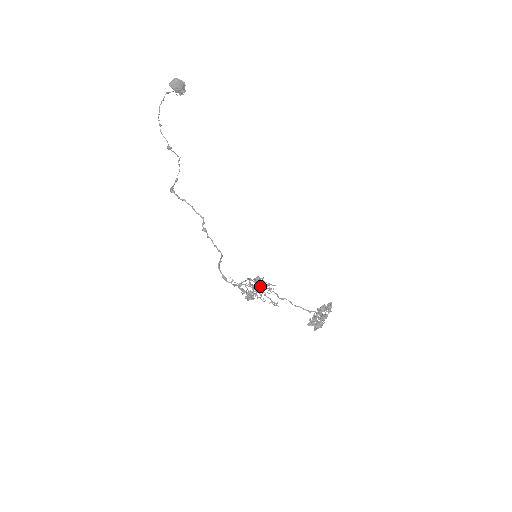
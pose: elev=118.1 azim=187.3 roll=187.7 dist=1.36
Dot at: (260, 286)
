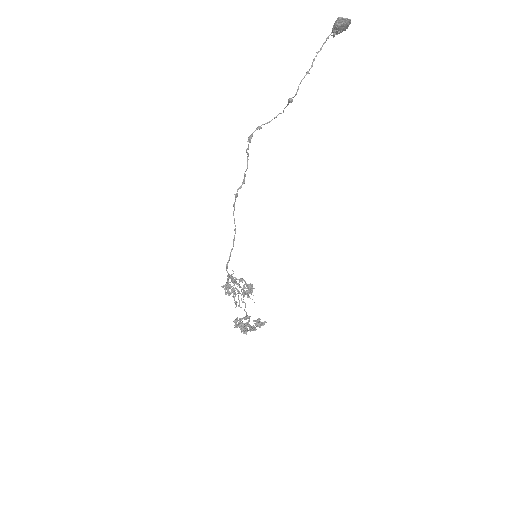
Dot at: (247, 294)
